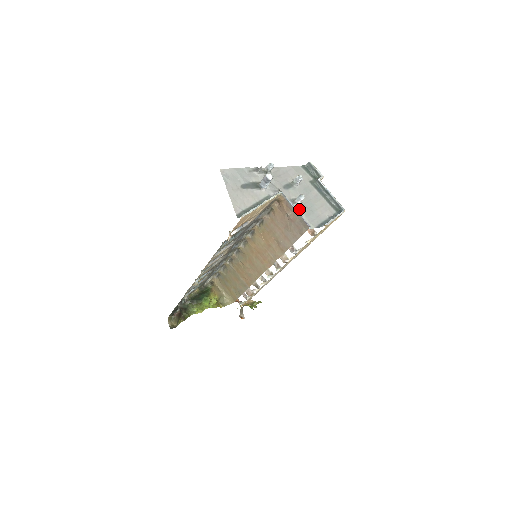
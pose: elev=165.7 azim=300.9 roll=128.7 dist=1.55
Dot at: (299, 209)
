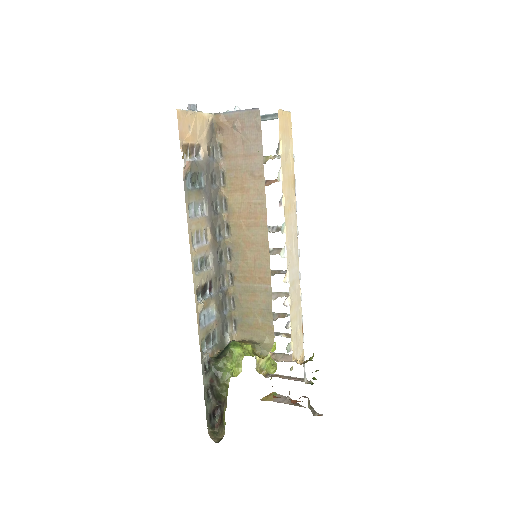
Dot at: occluded
